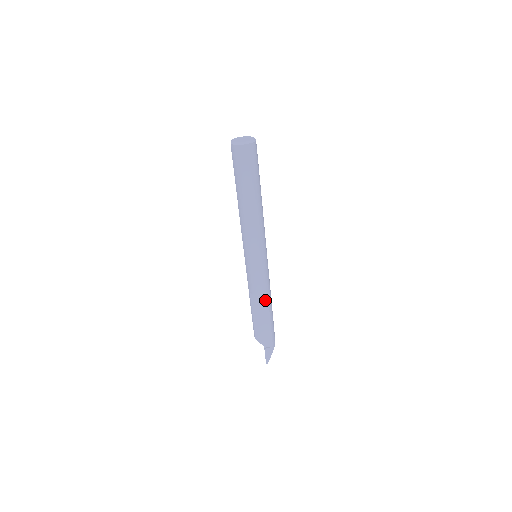
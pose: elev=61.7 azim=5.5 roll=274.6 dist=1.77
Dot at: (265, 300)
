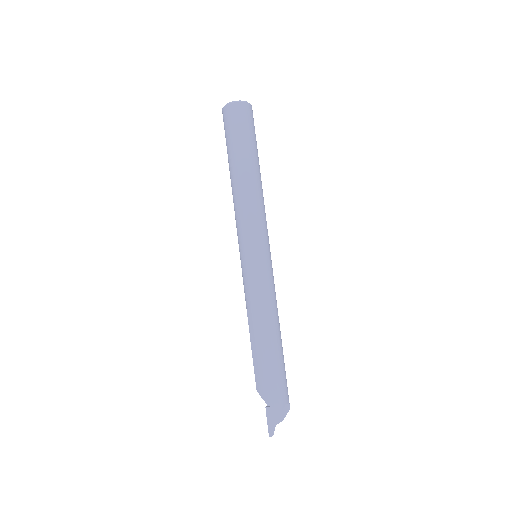
Dot at: (264, 320)
